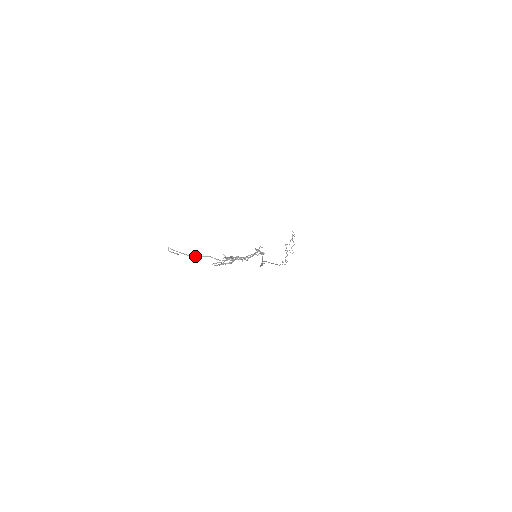
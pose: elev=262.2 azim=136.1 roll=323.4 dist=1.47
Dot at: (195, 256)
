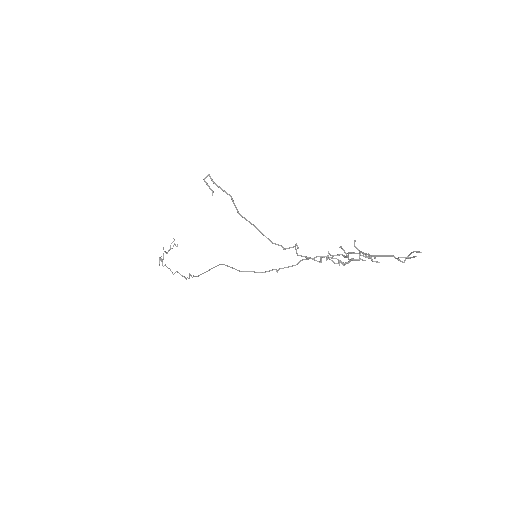
Dot at: occluded
